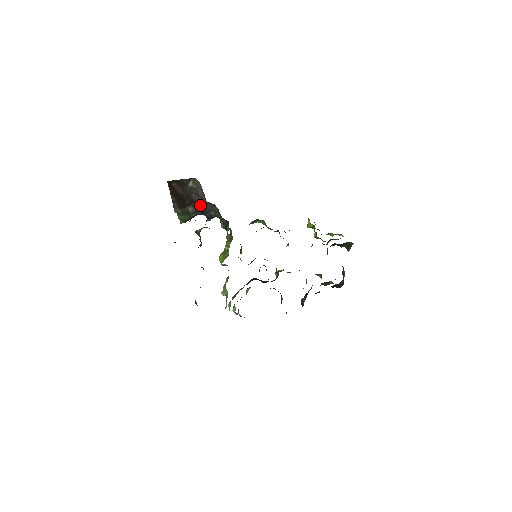
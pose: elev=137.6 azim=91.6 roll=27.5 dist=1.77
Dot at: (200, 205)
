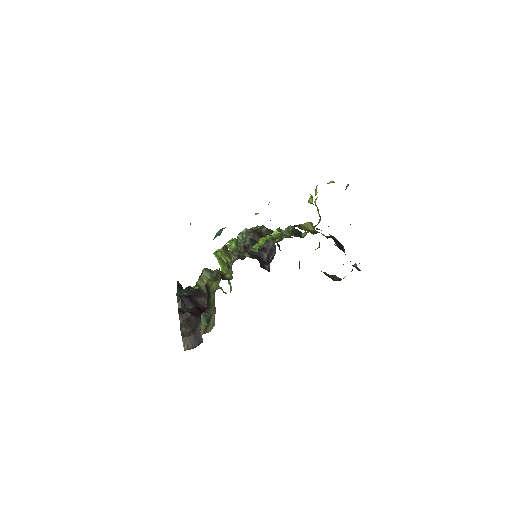
Dot at: occluded
